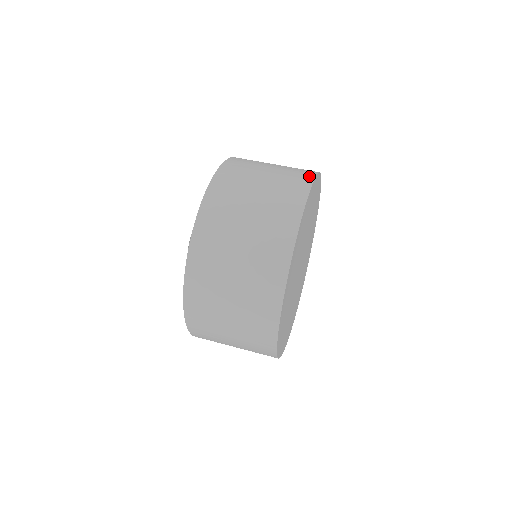
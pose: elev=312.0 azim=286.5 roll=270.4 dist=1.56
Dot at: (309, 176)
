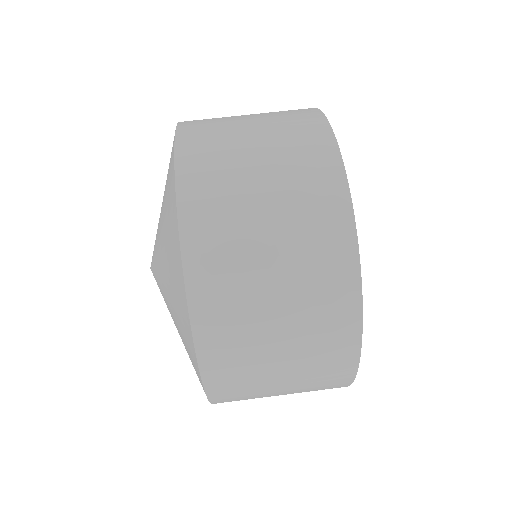
Dot at: (315, 116)
